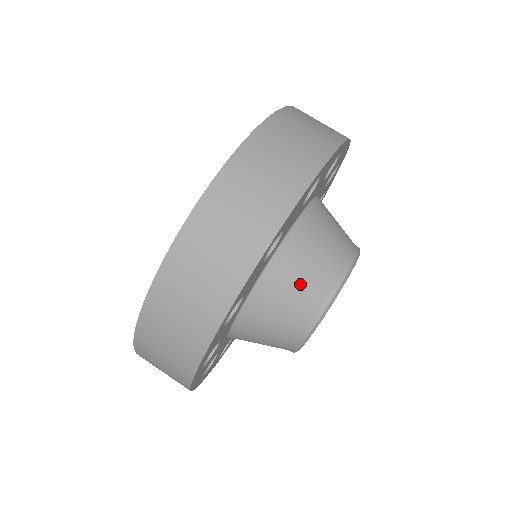
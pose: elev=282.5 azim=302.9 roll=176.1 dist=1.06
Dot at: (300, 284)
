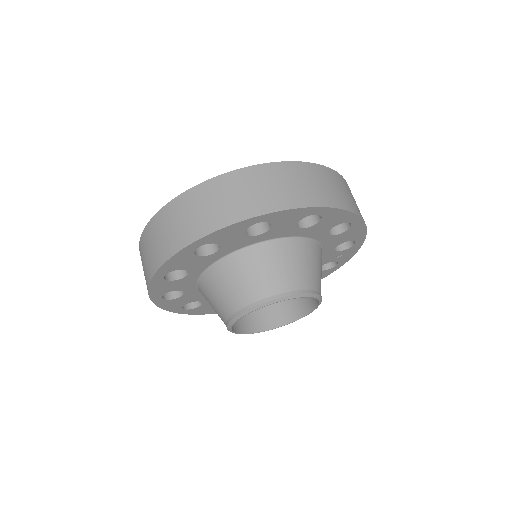
Dot at: (215, 300)
